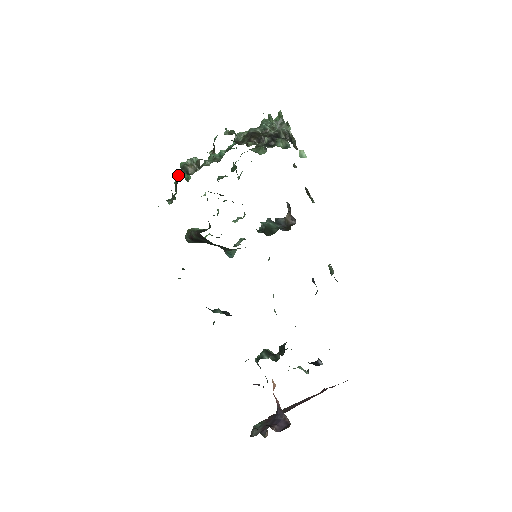
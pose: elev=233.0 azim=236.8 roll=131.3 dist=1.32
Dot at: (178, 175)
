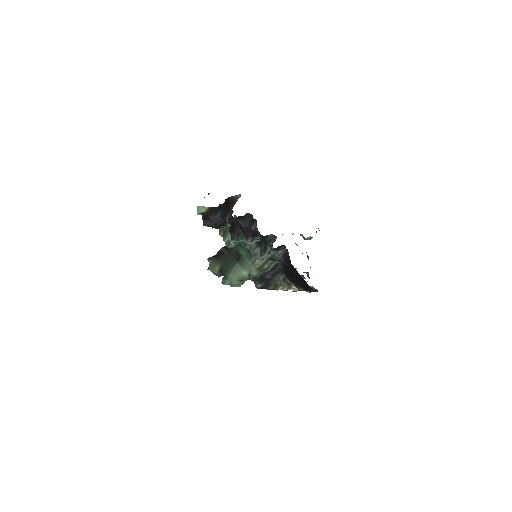
Dot at: occluded
